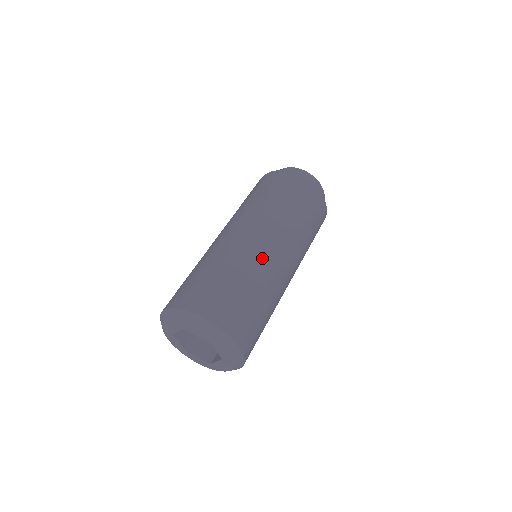
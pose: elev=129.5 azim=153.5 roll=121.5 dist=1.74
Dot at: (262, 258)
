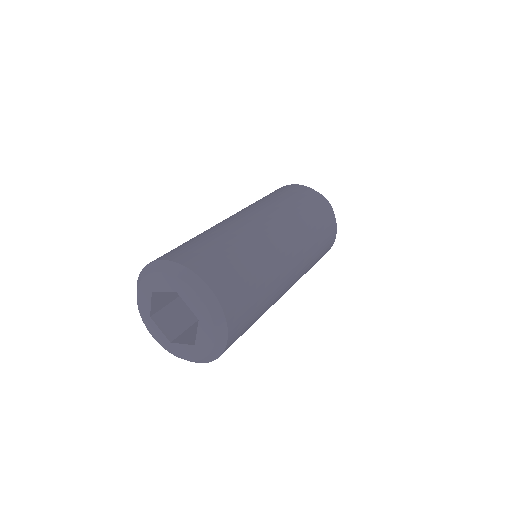
Dot at: (280, 264)
